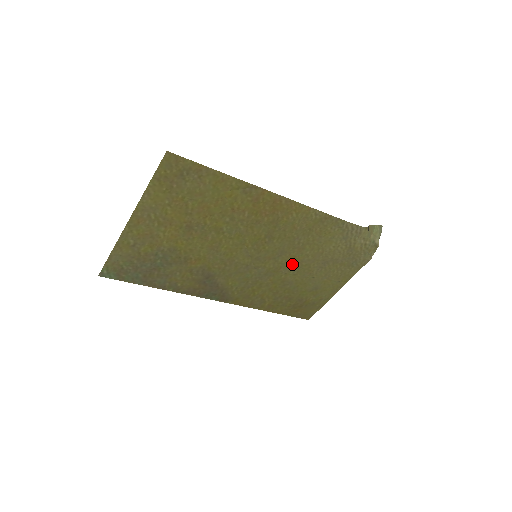
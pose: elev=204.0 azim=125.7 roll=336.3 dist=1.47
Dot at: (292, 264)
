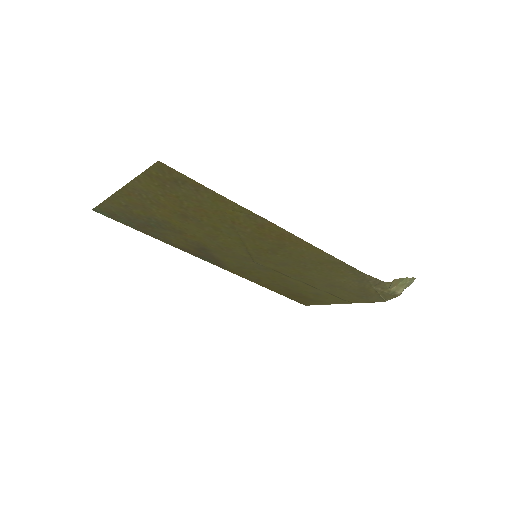
Dot at: (295, 273)
